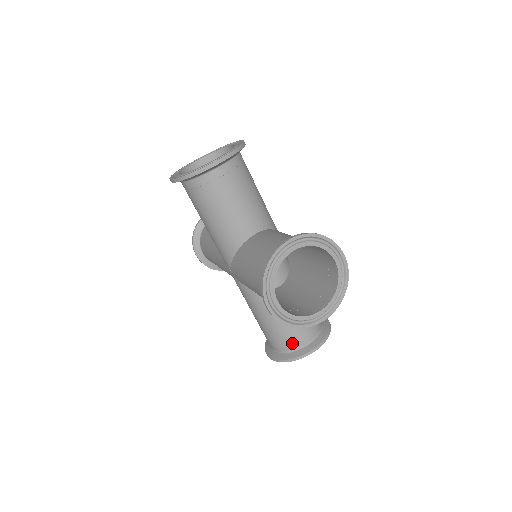
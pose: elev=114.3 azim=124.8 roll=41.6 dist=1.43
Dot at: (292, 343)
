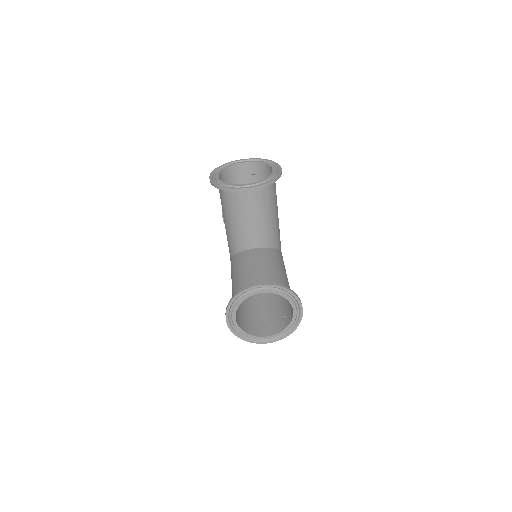
Dot at: occluded
